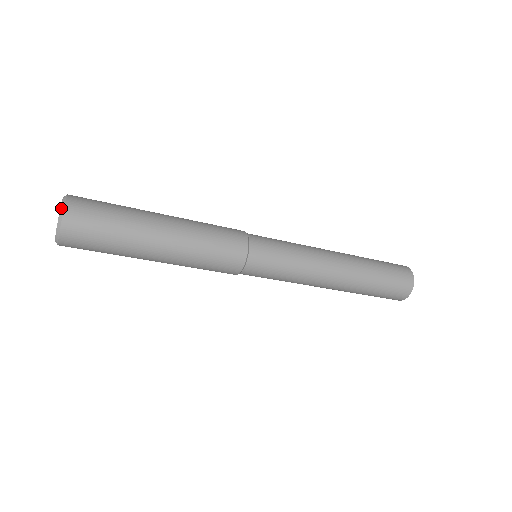
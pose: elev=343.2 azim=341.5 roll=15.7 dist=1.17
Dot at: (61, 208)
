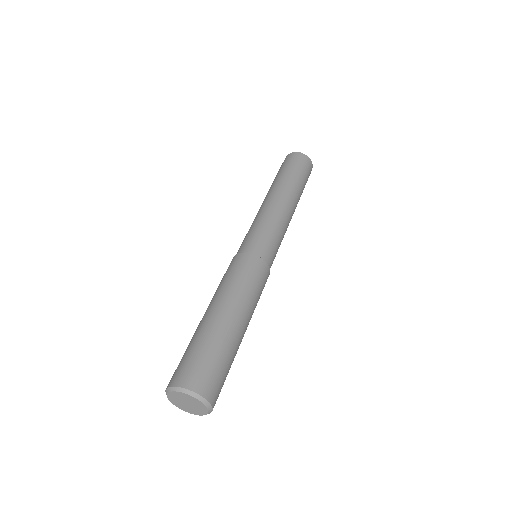
Dot at: (204, 403)
